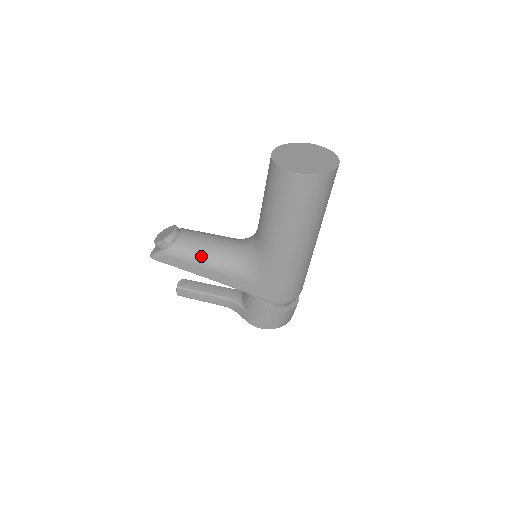
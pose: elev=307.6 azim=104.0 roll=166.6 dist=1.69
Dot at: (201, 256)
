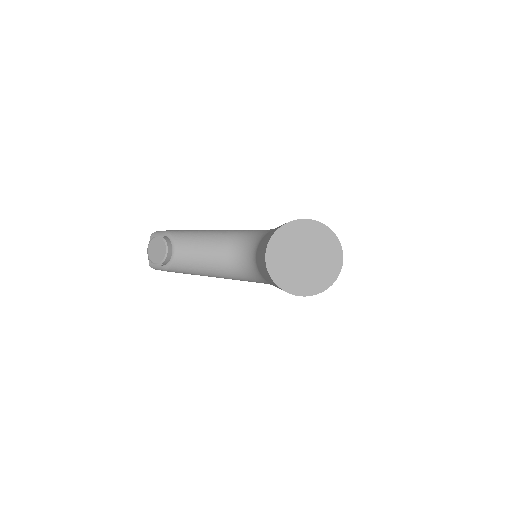
Dot at: (203, 272)
